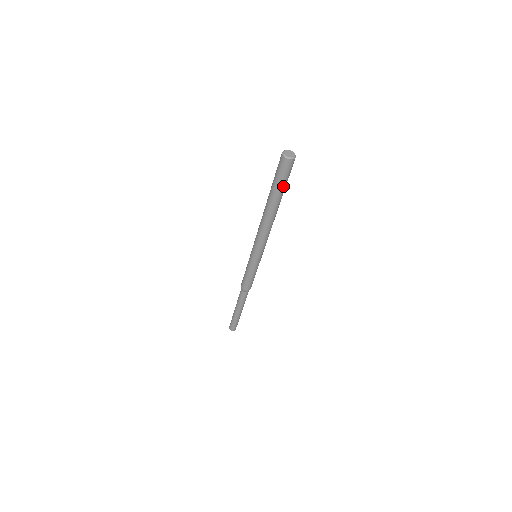
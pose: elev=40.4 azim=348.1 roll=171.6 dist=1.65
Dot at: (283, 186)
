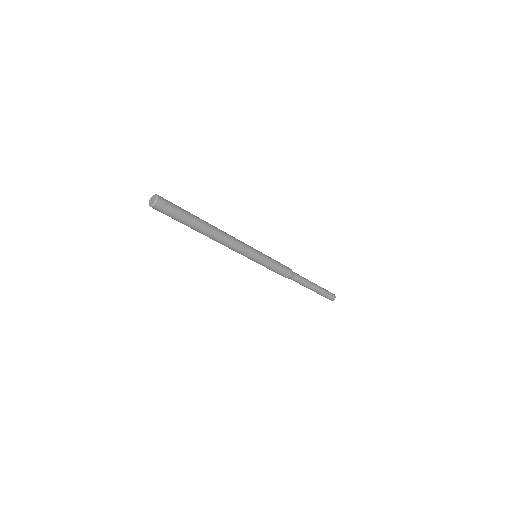
Dot at: (179, 221)
